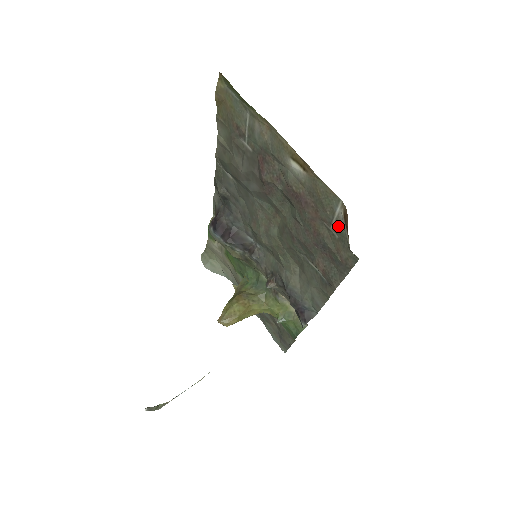
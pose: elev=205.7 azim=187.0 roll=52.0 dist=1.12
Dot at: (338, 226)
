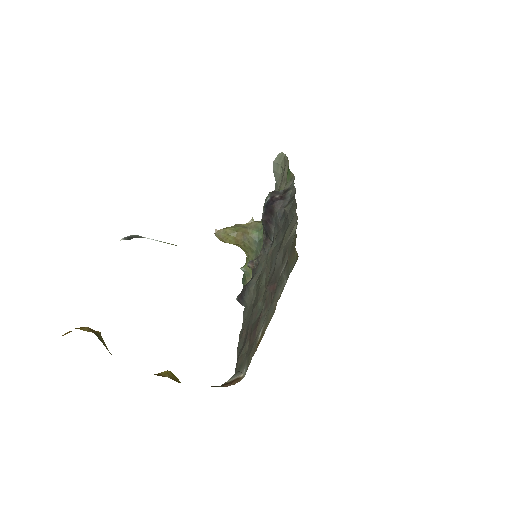
Dot at: (243, 365)
